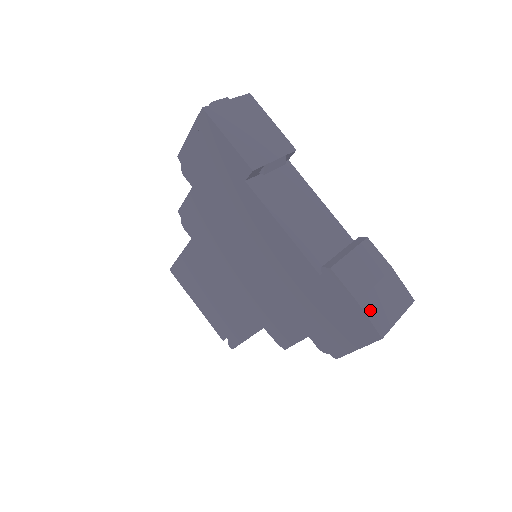
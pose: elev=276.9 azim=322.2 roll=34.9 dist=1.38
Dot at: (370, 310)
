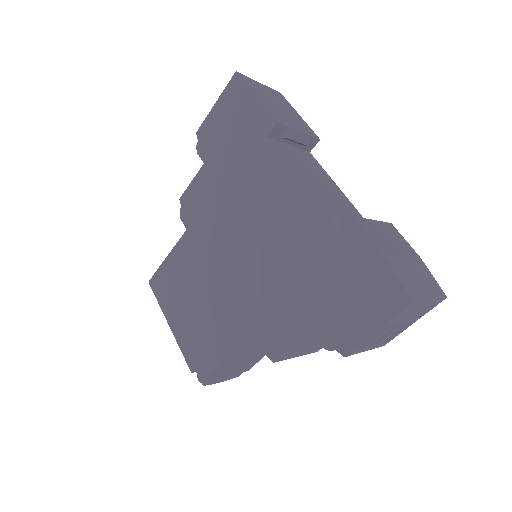
Dot at: (398, 270)
